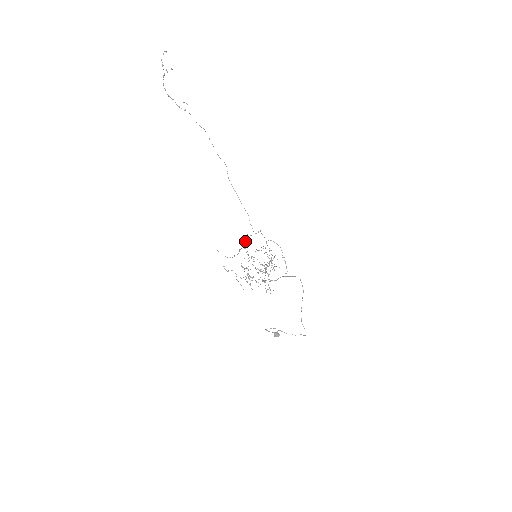
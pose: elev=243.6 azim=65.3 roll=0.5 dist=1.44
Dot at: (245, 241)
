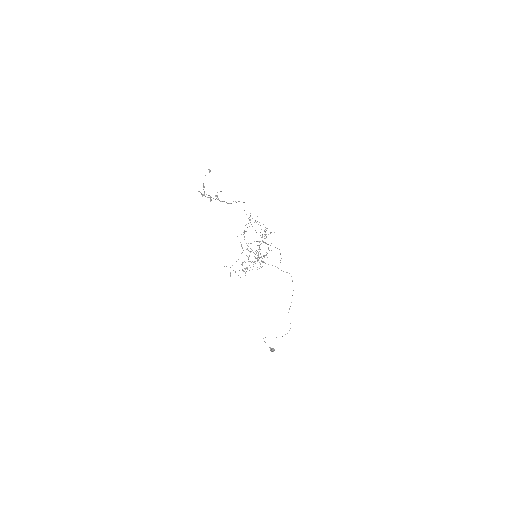
Dot at: (248, 243)
